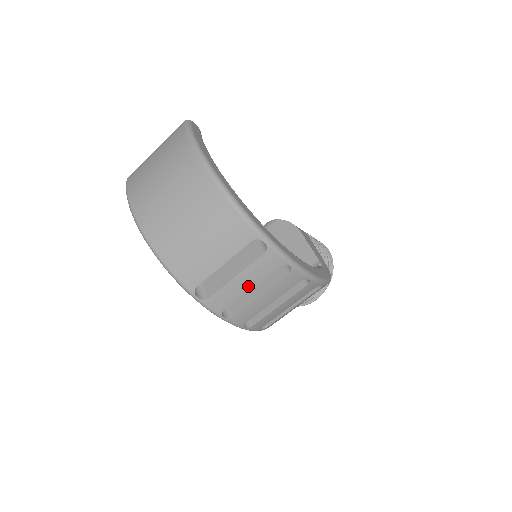
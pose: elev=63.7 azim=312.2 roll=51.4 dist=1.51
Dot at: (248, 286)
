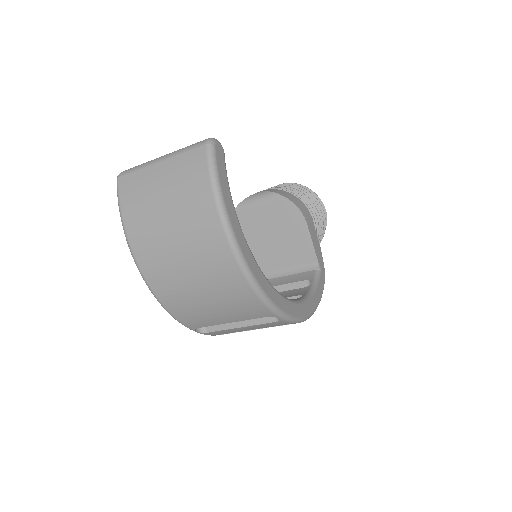
Dot at: (250, 329)
